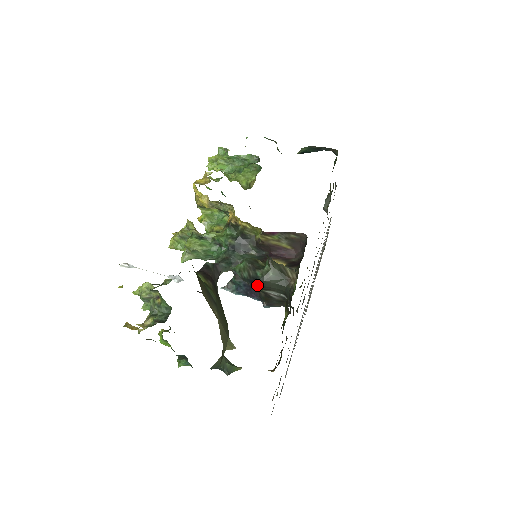
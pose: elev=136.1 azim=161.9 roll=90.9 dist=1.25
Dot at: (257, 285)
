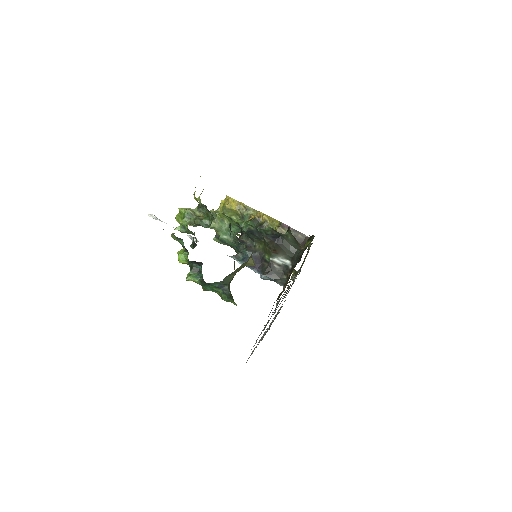
Dot at: (277, 241)
